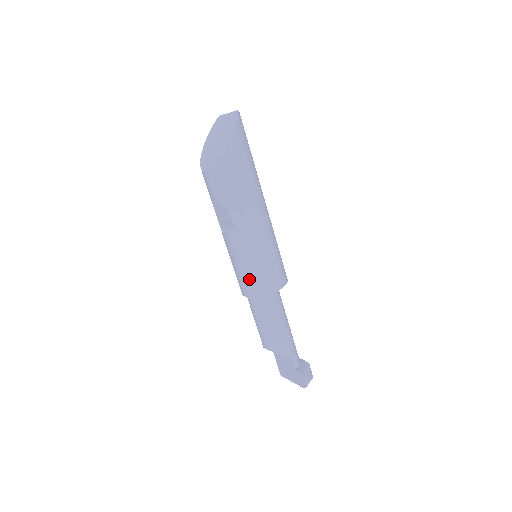
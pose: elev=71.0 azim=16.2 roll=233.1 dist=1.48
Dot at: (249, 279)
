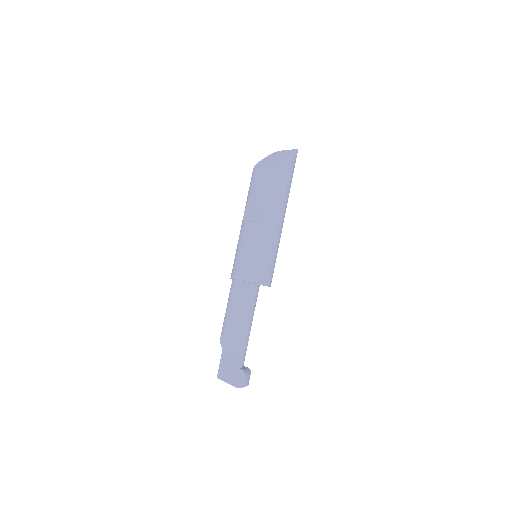
Dot at: (248, 264)
